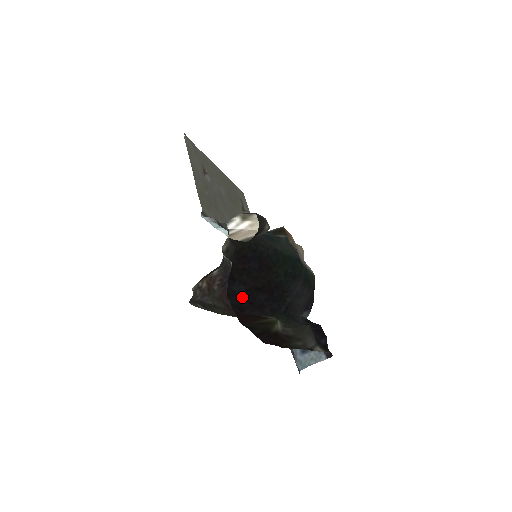
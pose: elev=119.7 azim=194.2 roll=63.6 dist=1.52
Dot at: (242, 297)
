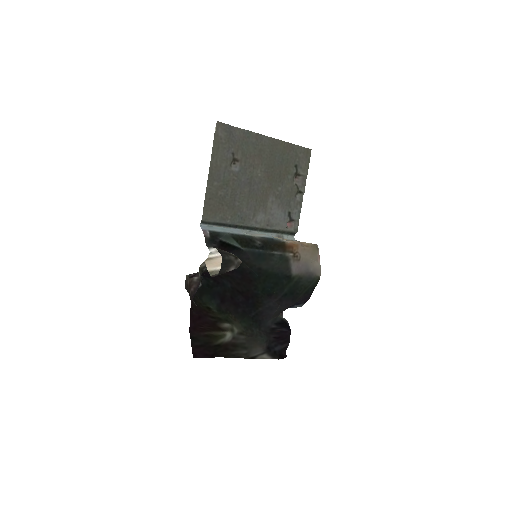
Dot at: (228, 289)
